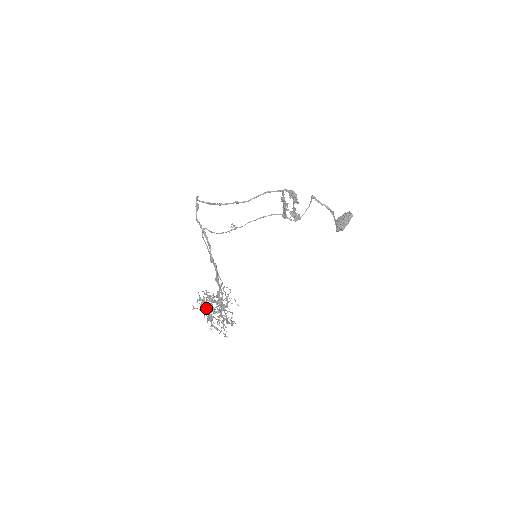
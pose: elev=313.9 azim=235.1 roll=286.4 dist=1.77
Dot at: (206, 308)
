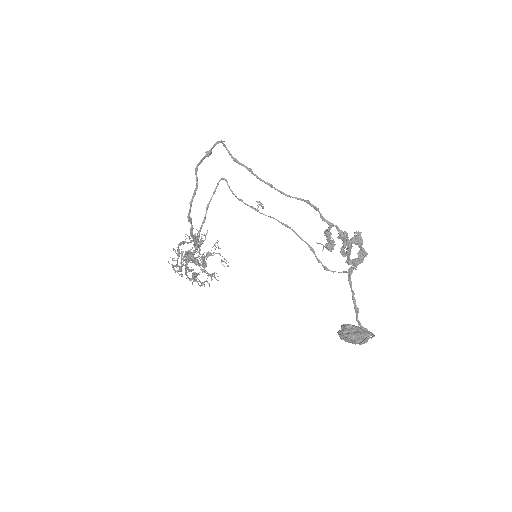
Dot at: occluded
